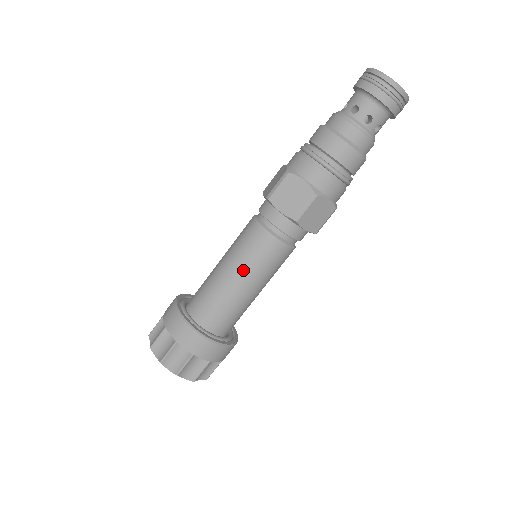
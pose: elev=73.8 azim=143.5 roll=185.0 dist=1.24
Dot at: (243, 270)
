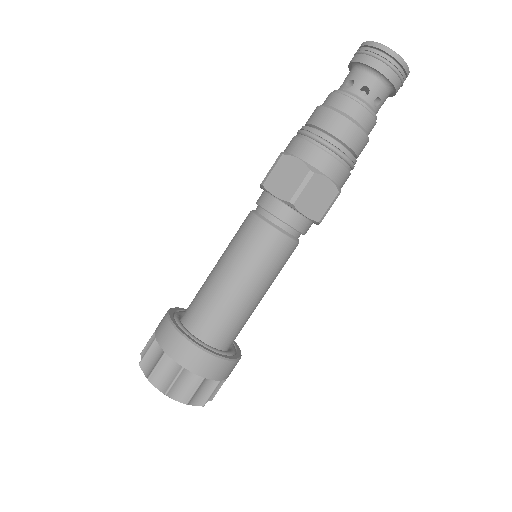
Dot at: (238, 266)
